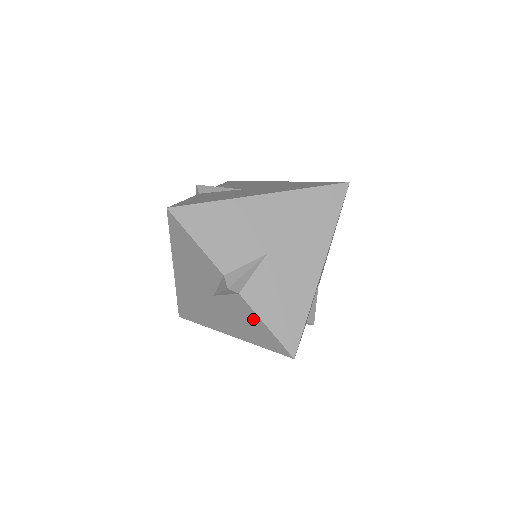
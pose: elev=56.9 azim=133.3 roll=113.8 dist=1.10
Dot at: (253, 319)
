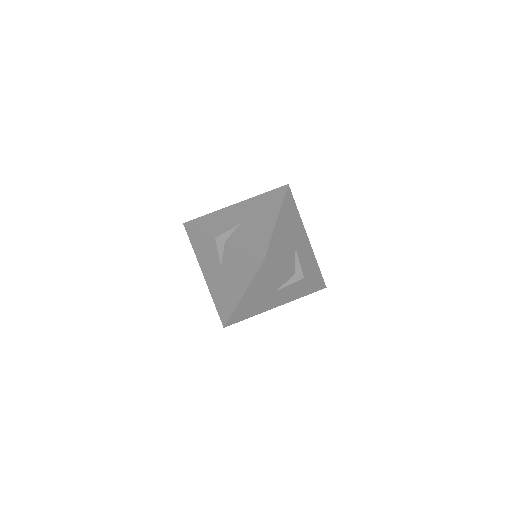
Dot at: (238, 256)
